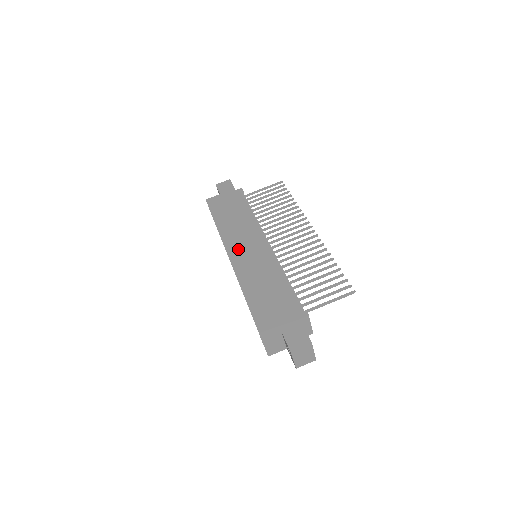
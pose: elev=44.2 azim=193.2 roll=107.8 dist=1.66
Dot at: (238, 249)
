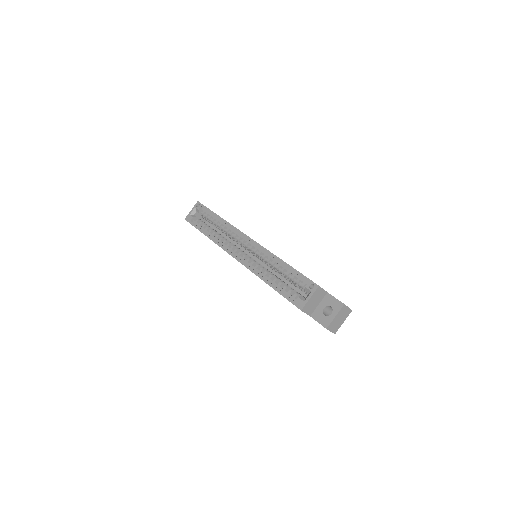
Dot at: occluded
